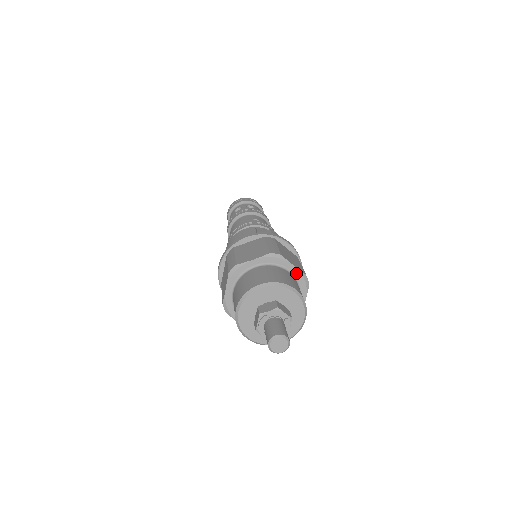
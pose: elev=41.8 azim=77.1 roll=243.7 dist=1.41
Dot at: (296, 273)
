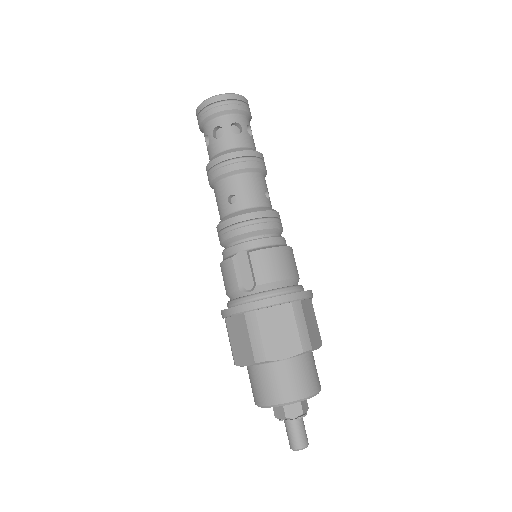
Dot at: (292, 357)
